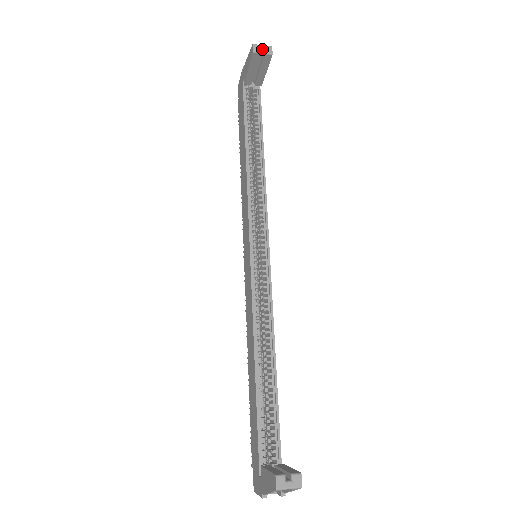
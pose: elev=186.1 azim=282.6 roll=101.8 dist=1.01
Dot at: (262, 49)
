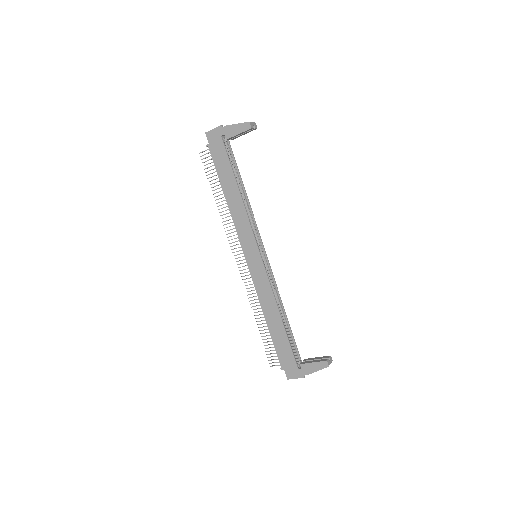
Dot at: (253, 125)
